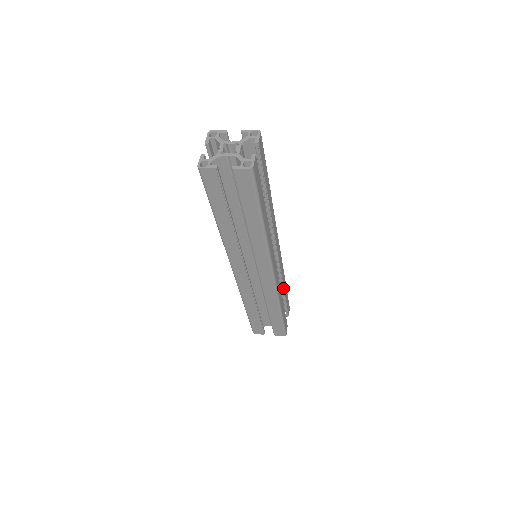
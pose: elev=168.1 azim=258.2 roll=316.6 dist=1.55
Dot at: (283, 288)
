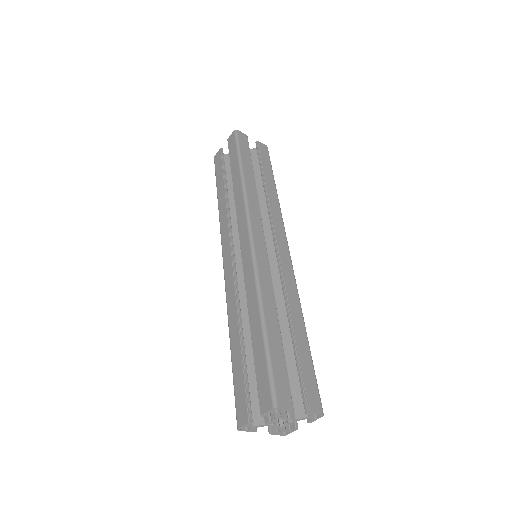
Dot at: occluded
